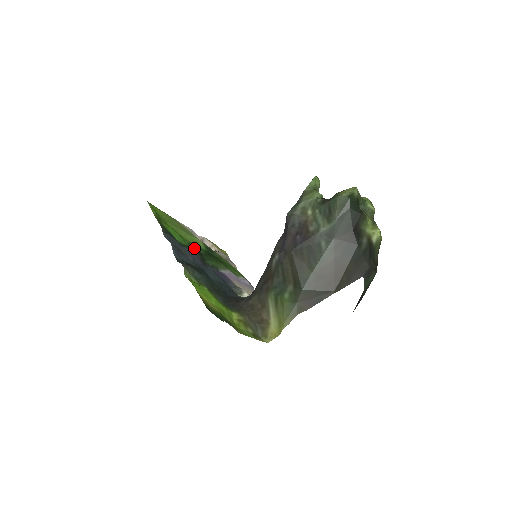
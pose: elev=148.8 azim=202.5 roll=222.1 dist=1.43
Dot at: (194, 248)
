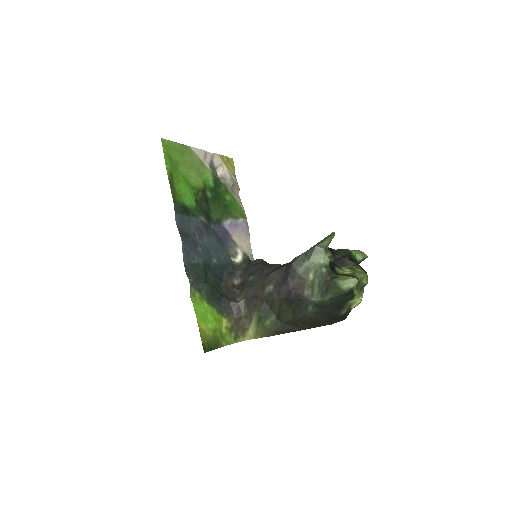
Dot at: (202, 194)
